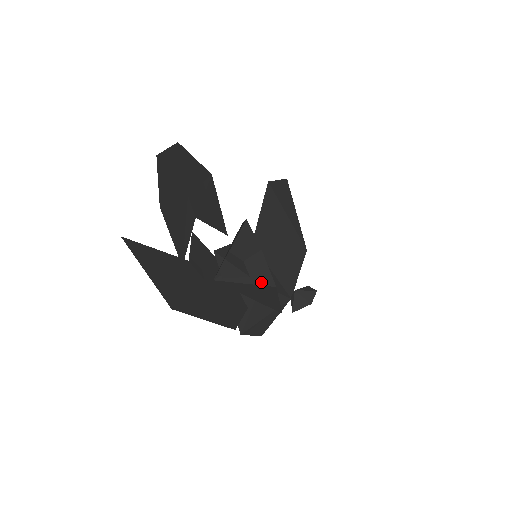
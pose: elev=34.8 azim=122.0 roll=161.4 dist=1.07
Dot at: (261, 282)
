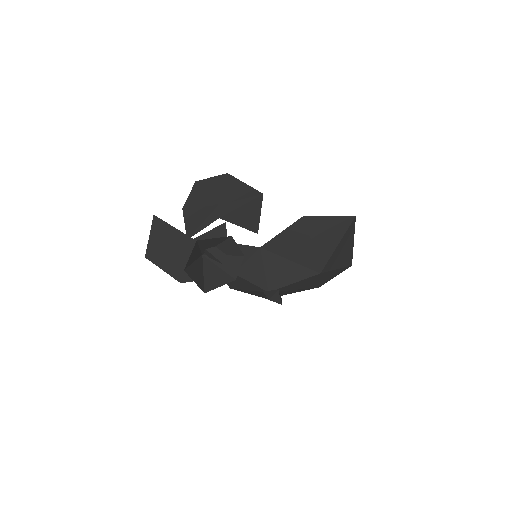
Dot at: (229, 272)
